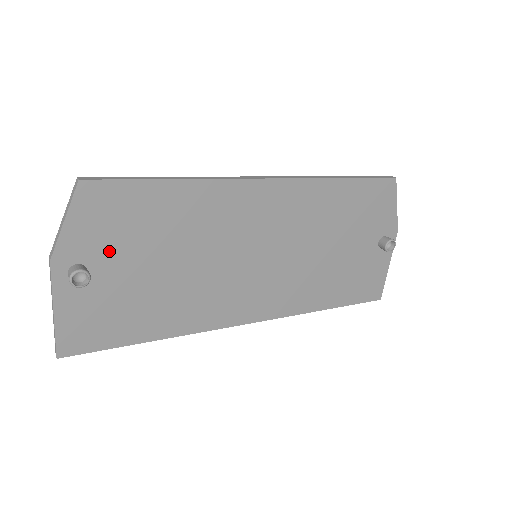
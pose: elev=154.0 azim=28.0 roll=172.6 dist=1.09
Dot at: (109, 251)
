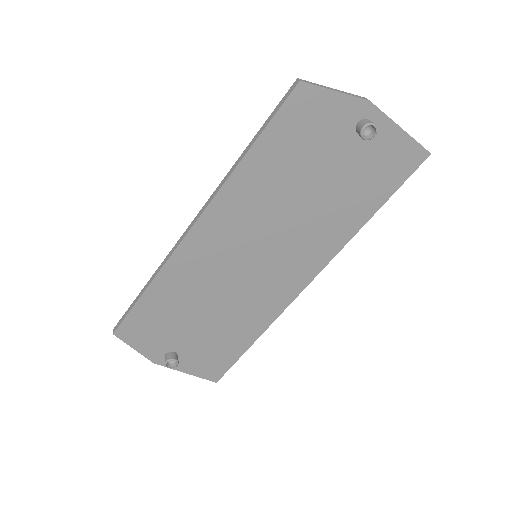
Dot at: (170, 338)
